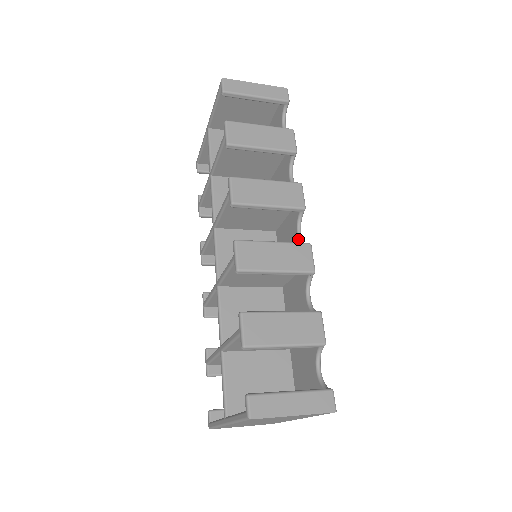
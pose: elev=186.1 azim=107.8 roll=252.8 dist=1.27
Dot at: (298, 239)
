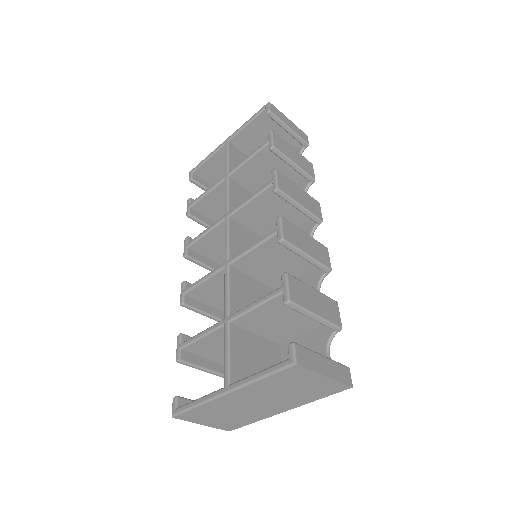
Dot at: occluded
